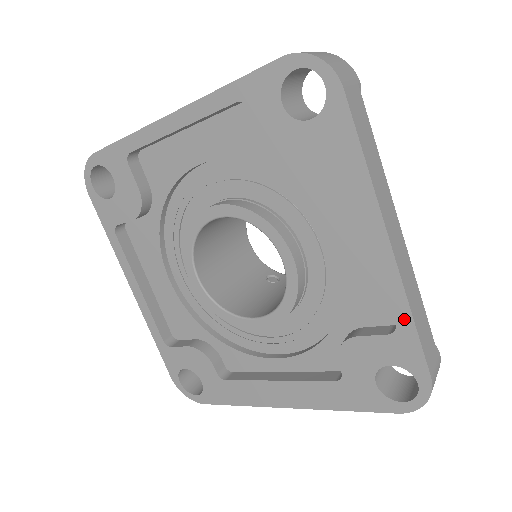
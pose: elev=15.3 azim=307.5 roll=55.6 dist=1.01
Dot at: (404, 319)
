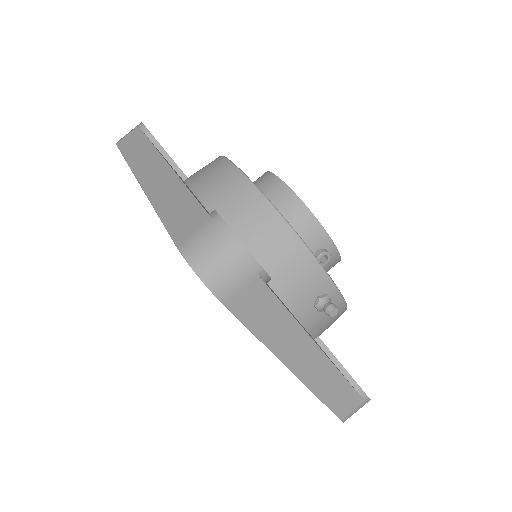
Dot at: occluded
